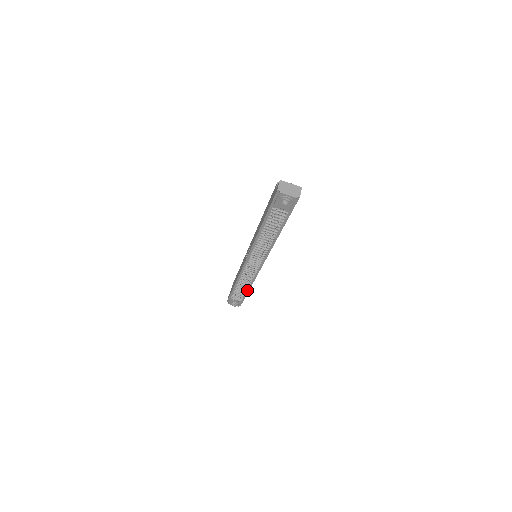
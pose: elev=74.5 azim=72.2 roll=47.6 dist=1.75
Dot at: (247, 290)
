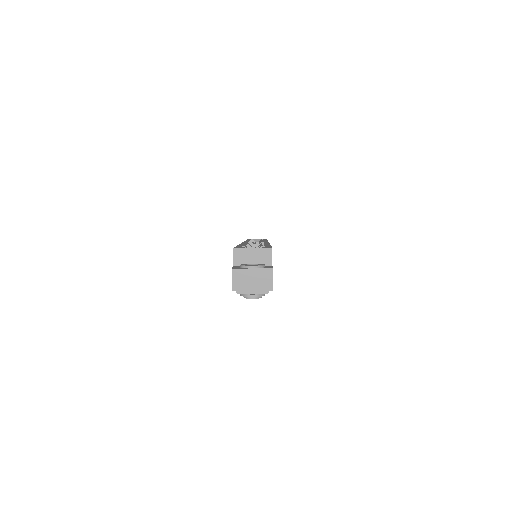
Dot at: occluded
